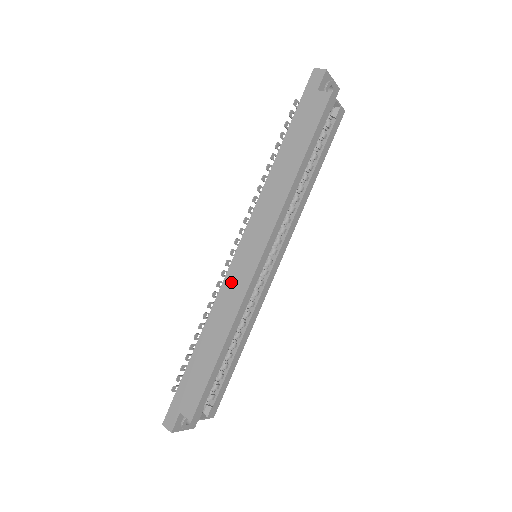
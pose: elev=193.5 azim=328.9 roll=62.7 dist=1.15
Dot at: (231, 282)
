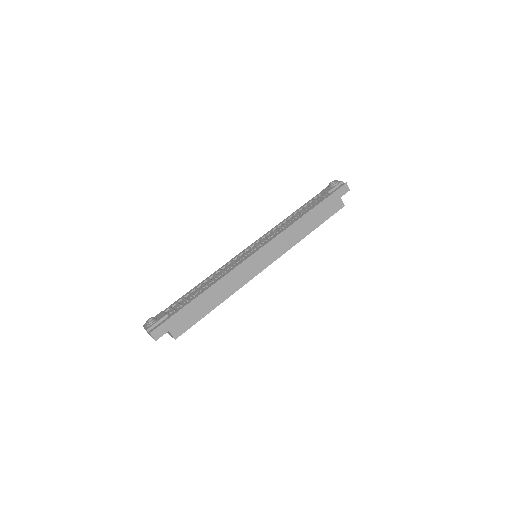
Dot at: (244, 269)
